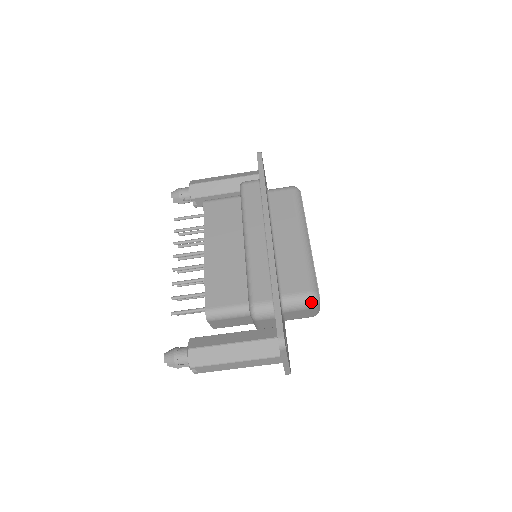
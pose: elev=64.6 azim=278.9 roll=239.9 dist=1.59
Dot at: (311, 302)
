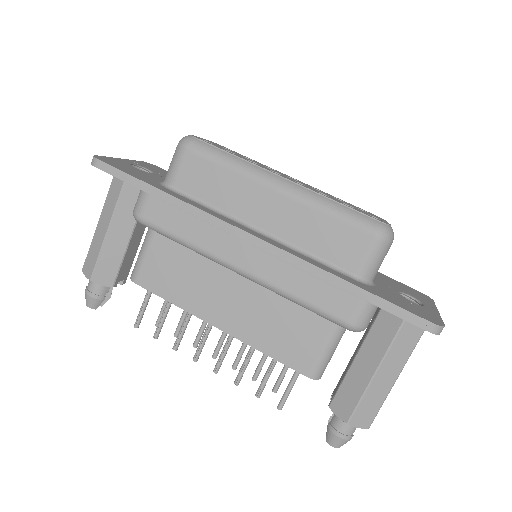
Dot at: (388, 242)
